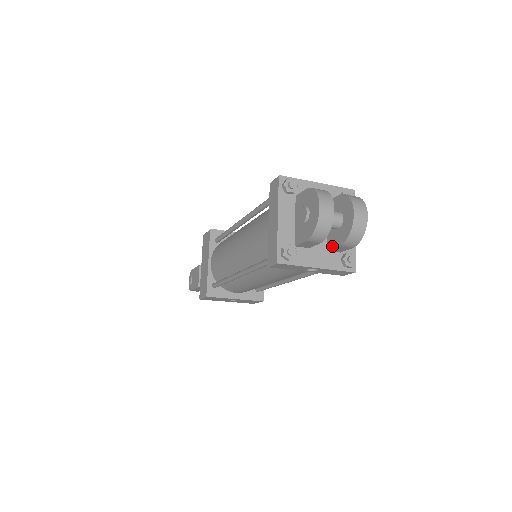
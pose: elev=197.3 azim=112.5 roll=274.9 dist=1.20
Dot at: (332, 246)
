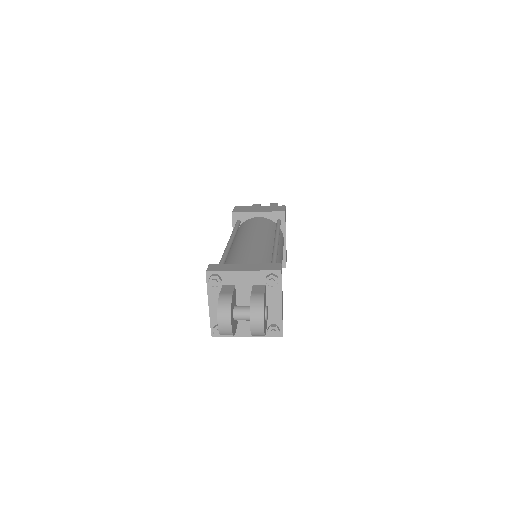
Dot at: occluded
